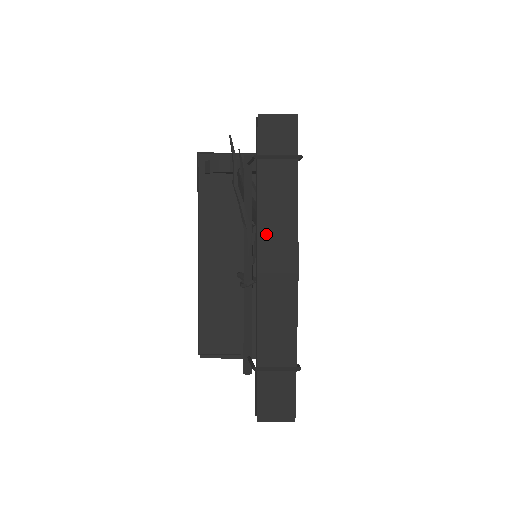
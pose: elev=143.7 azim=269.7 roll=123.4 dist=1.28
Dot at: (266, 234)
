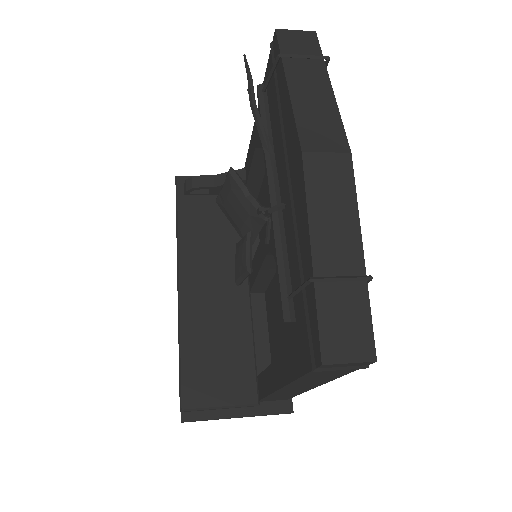
Dot at: (305, 118)
